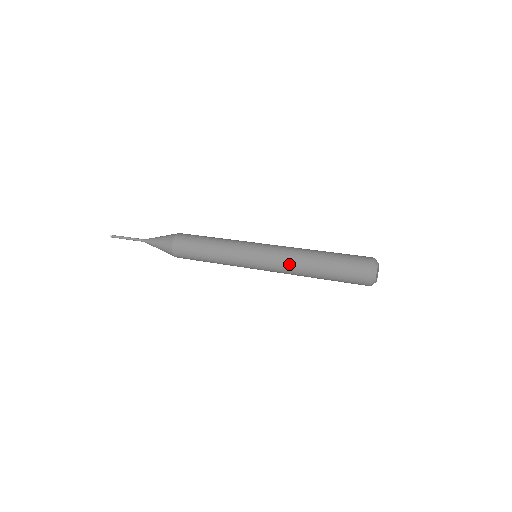
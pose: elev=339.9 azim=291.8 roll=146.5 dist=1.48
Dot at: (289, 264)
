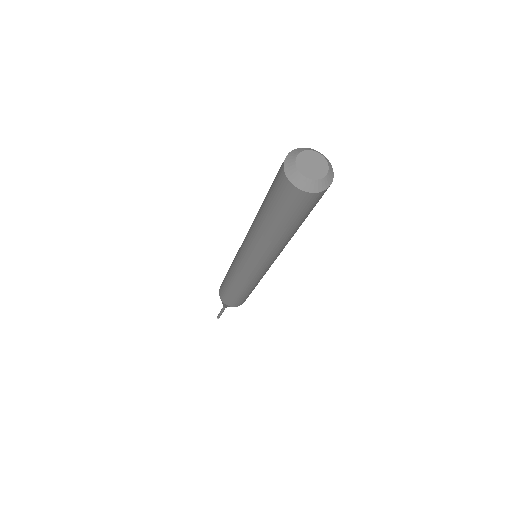
Dot at: occluded
